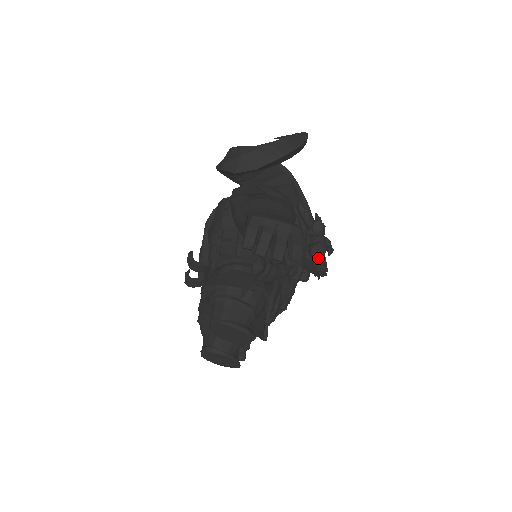
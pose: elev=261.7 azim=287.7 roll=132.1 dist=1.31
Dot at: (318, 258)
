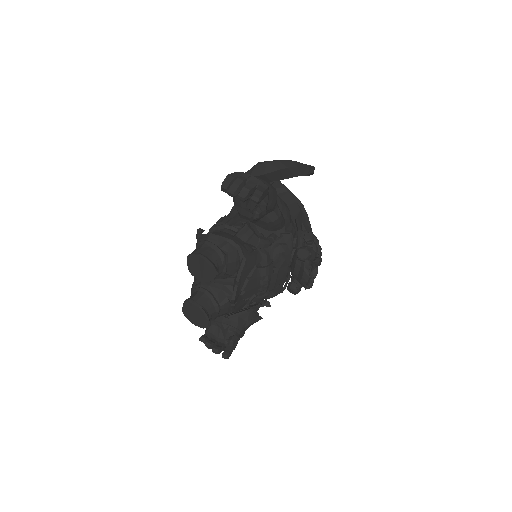
Dot at: (302, 259)
